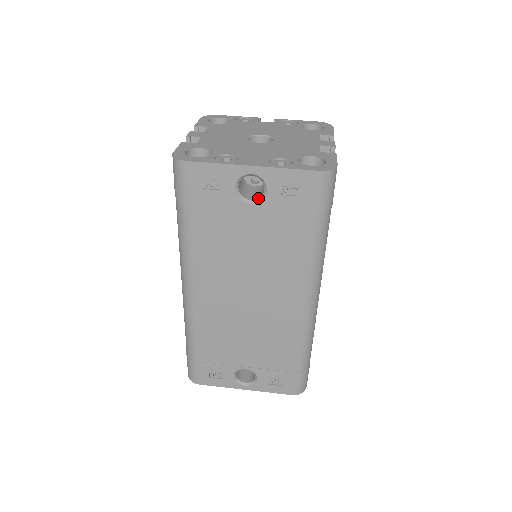
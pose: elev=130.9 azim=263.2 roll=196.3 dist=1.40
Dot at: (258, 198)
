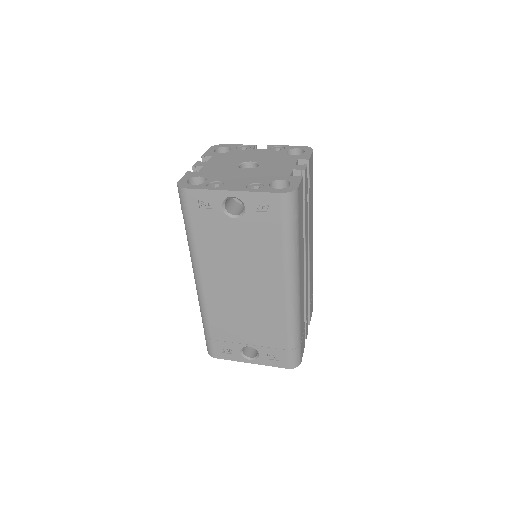
Dot at: (240, 214)
